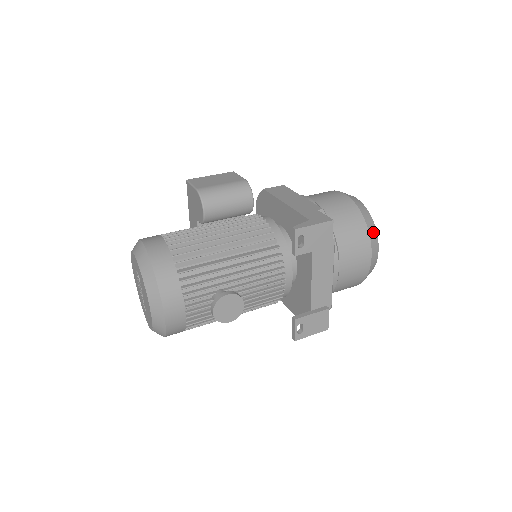
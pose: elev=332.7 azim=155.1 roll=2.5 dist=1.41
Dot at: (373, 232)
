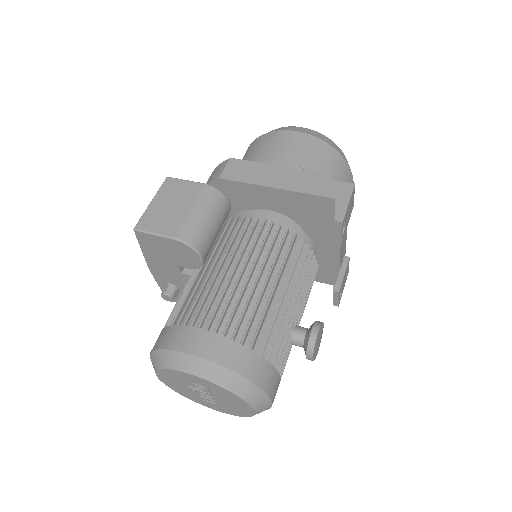
Dot at: (345, 158)
